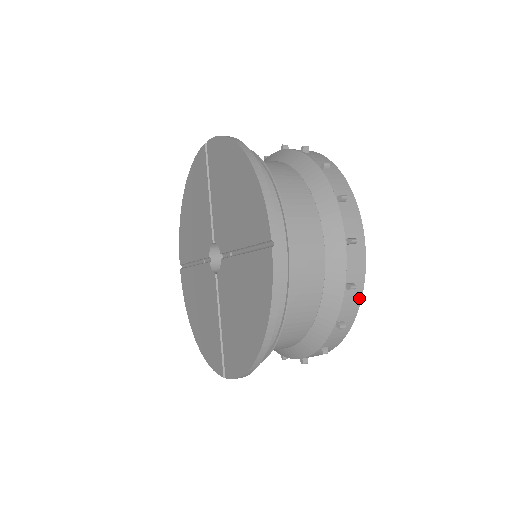
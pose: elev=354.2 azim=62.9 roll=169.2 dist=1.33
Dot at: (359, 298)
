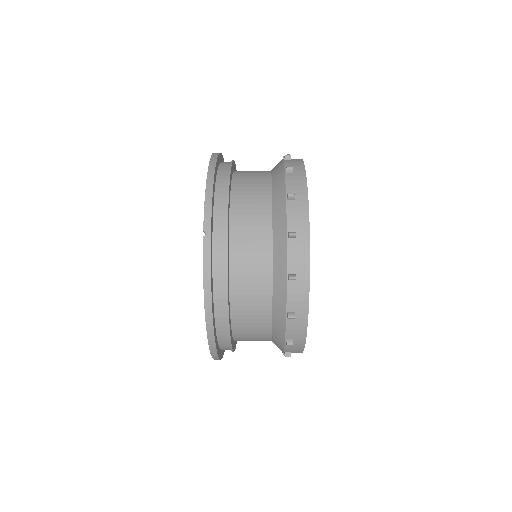
Dot at: (306, 290)
